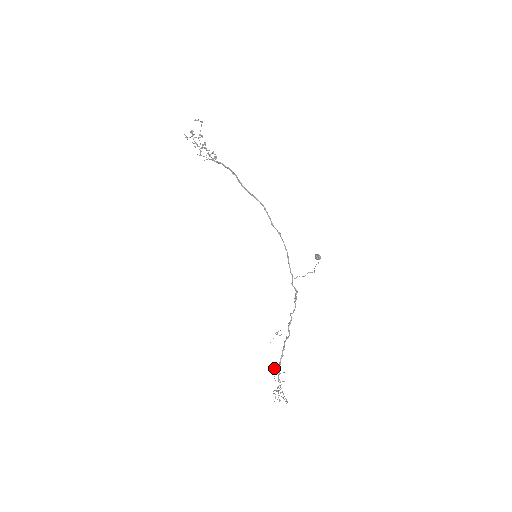
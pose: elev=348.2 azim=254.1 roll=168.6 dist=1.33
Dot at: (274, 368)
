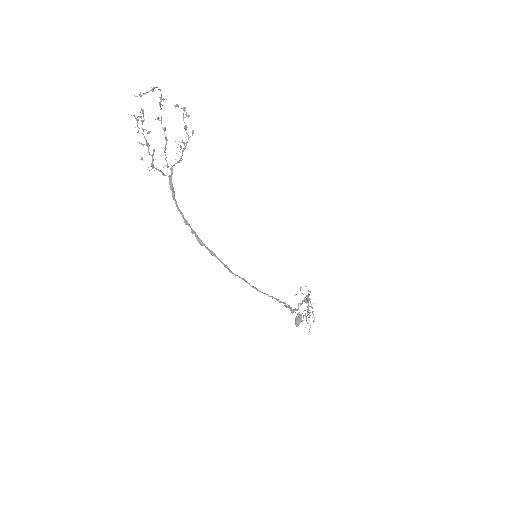
Dot at: occluded
